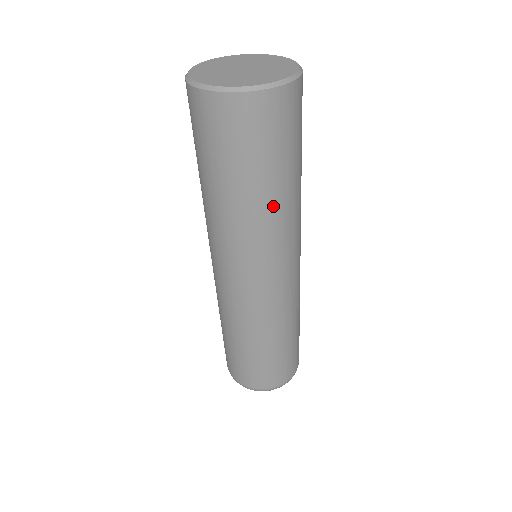
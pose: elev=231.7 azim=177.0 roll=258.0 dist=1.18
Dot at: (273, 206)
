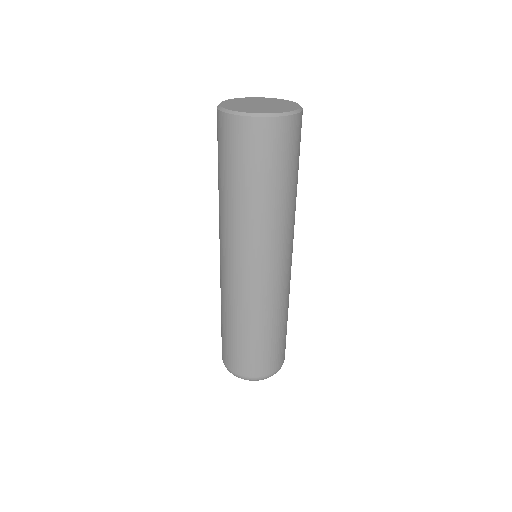
Dot at: (249, 208)
